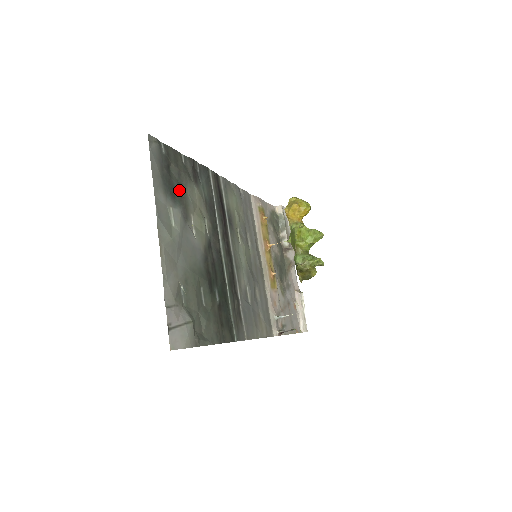
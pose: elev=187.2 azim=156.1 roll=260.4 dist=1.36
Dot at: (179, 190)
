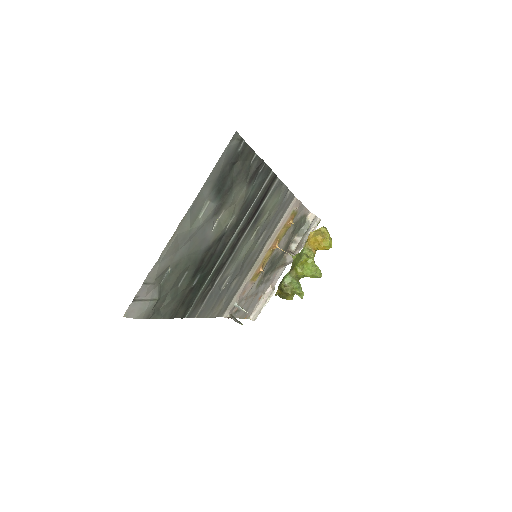
Dot at: (228, 187)
